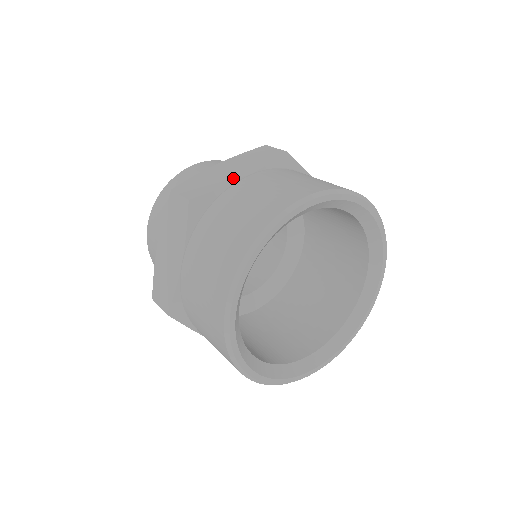
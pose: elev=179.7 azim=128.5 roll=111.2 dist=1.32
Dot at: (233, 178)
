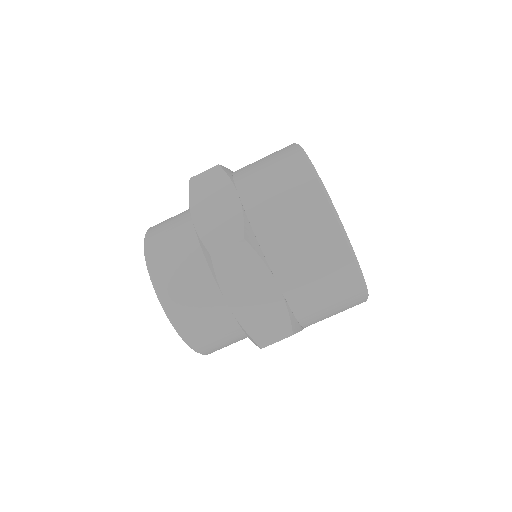
Dot at: (233, 204)
